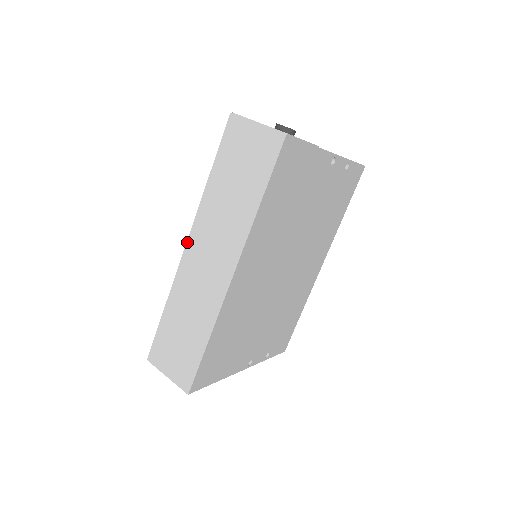
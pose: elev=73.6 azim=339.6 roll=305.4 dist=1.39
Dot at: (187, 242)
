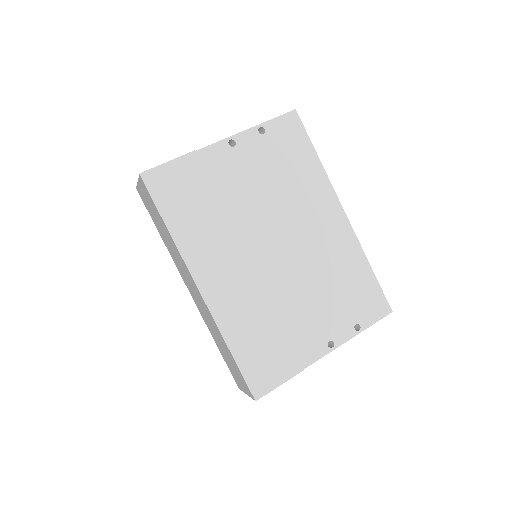
Dot at: occluded
